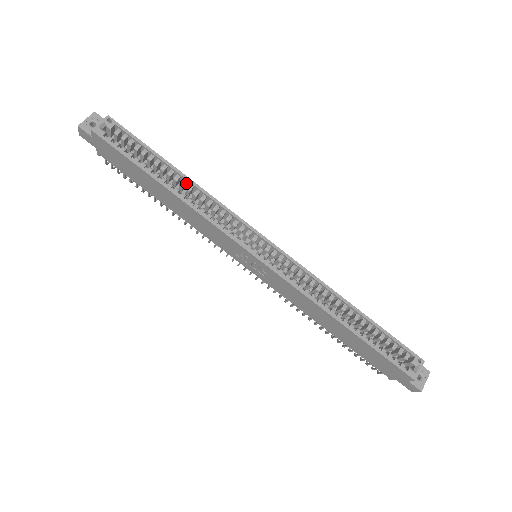
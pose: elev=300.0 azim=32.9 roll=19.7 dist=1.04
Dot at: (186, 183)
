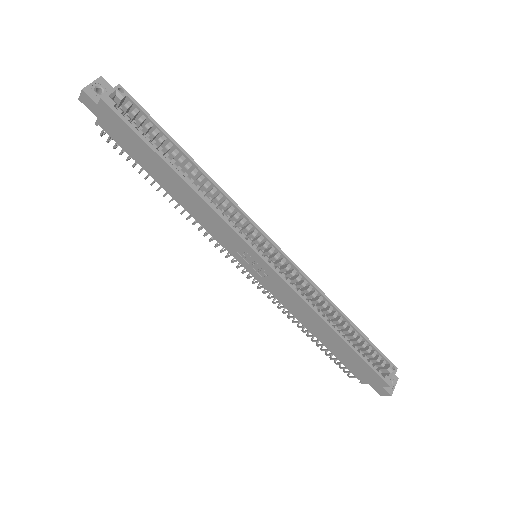
Dot at: (197, 172)
